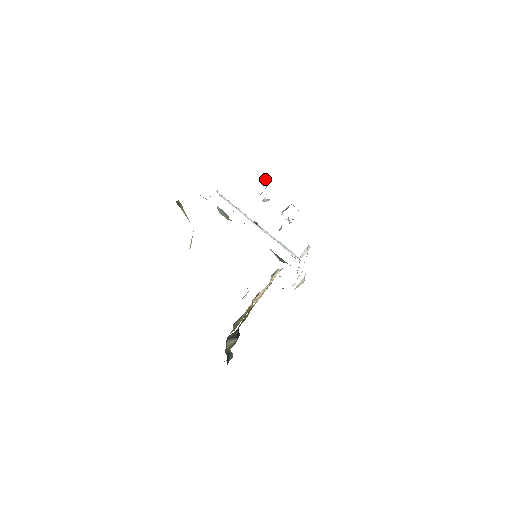
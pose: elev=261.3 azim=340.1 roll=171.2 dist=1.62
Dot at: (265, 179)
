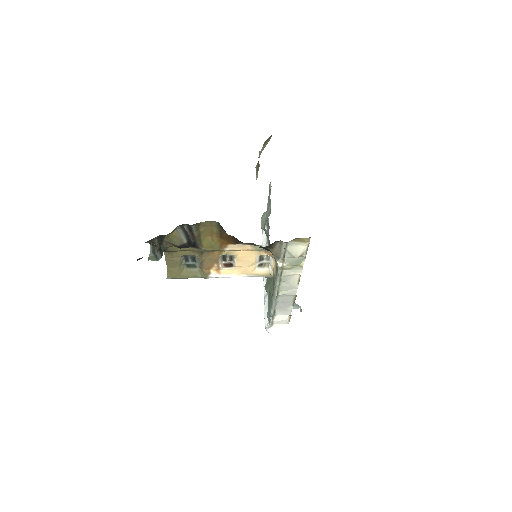
Dot at: occluded
